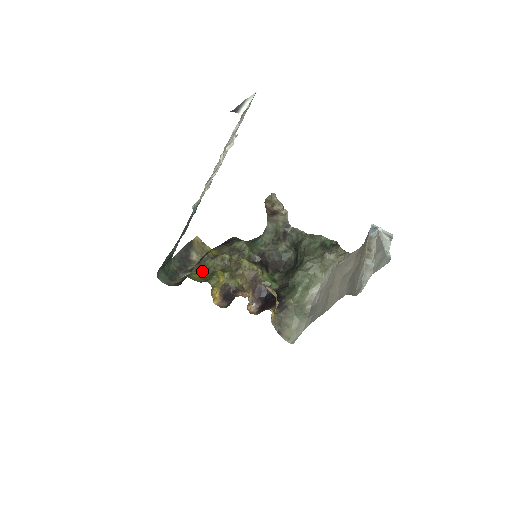
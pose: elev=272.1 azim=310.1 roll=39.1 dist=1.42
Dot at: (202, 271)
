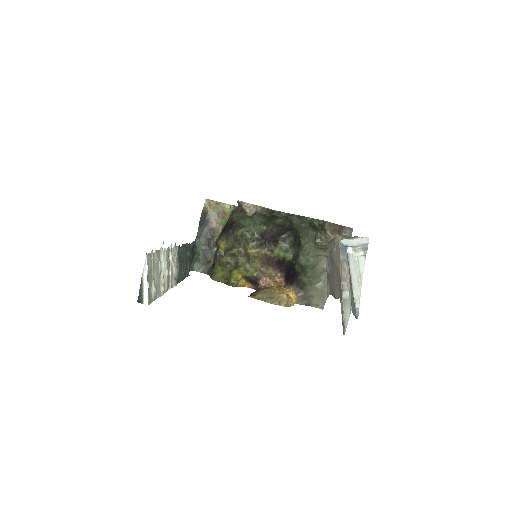
Dot at: (221, 269)
